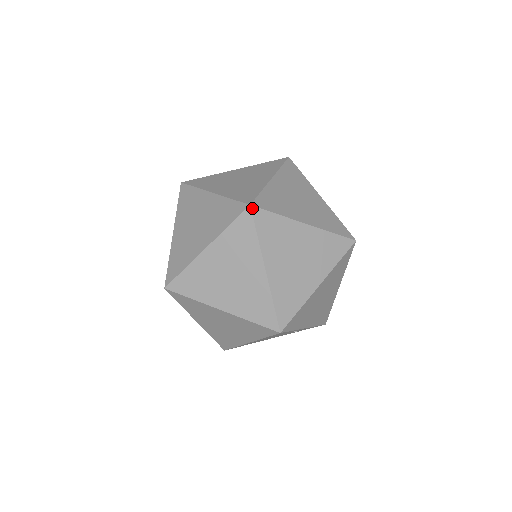
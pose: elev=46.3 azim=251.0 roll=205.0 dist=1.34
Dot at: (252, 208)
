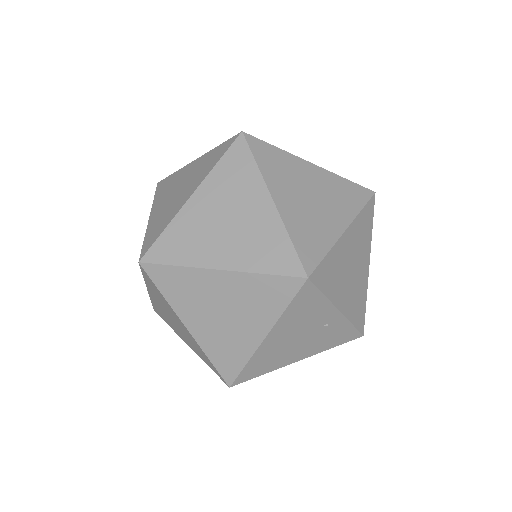
Dot at: (245, 135)
